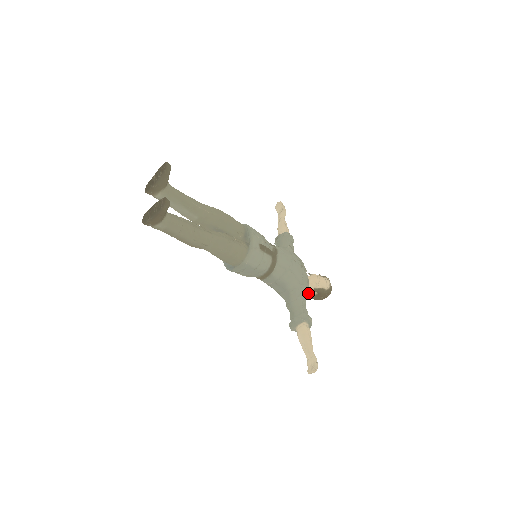
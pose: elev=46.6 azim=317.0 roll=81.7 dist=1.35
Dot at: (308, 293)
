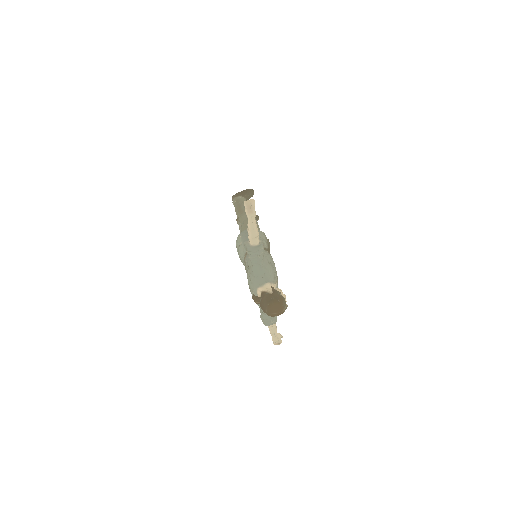
Dot at: (265, 291)
